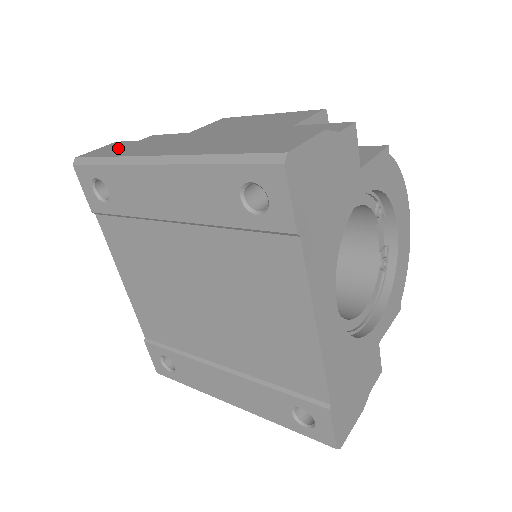
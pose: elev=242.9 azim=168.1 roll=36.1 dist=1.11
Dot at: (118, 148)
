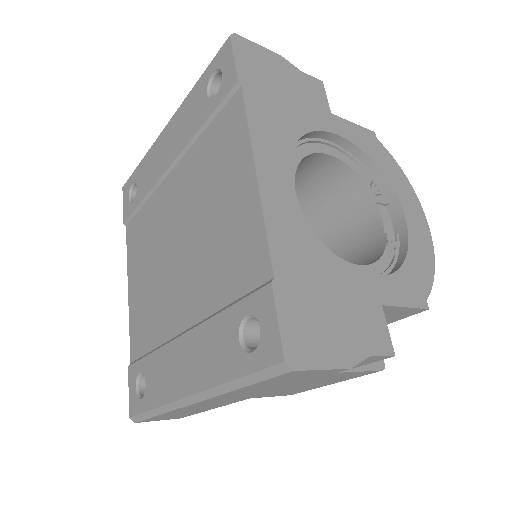
Dot at: occluded
